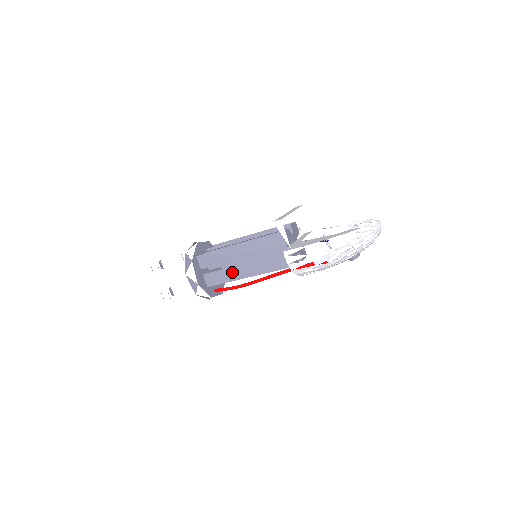
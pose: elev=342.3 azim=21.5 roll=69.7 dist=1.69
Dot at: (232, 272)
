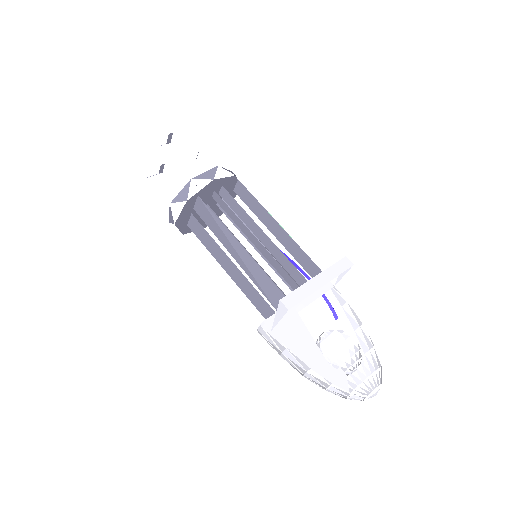
Dot at: (217, 249)
